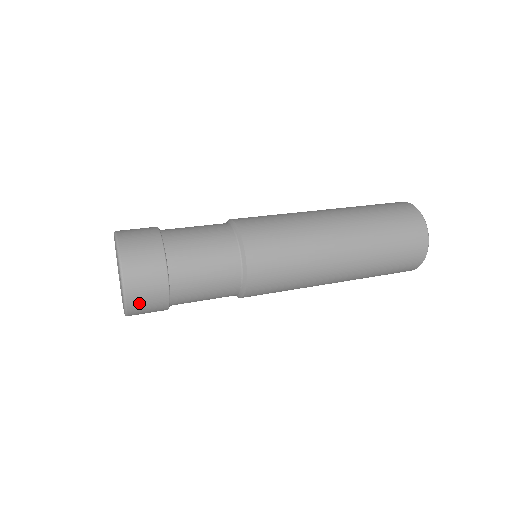
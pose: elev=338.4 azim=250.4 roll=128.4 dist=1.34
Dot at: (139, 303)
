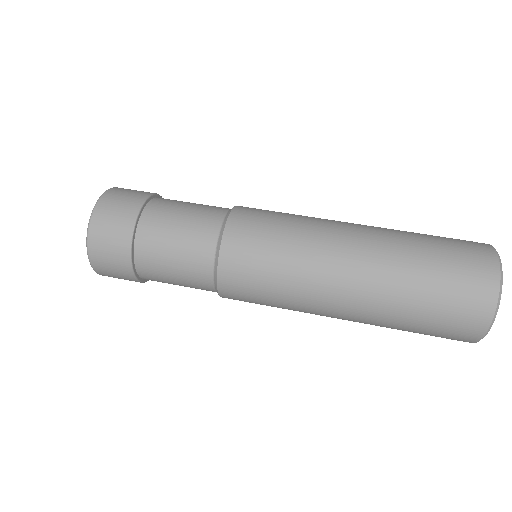
Dot at: occluded
